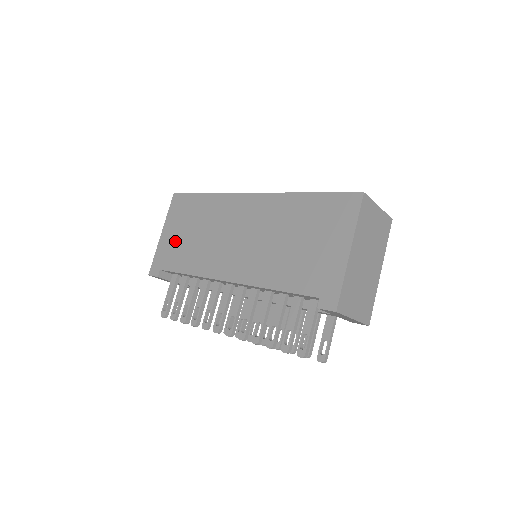
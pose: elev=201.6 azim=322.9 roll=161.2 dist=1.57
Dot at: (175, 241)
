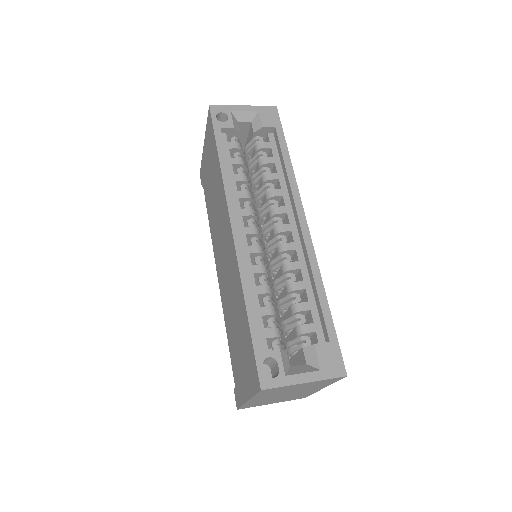
Dot at: (207, 172)
